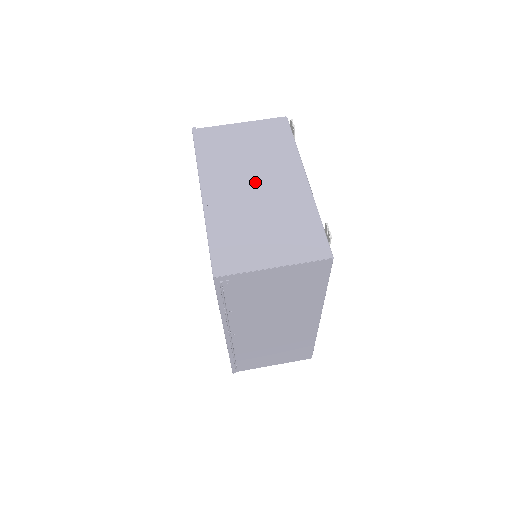
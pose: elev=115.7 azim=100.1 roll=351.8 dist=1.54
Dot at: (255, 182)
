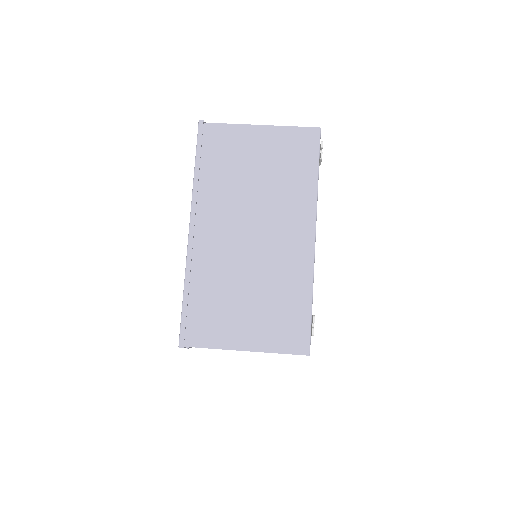
Dot at: (253, 227)
